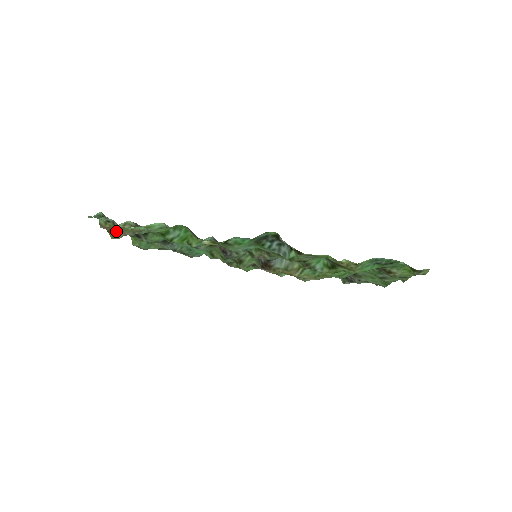
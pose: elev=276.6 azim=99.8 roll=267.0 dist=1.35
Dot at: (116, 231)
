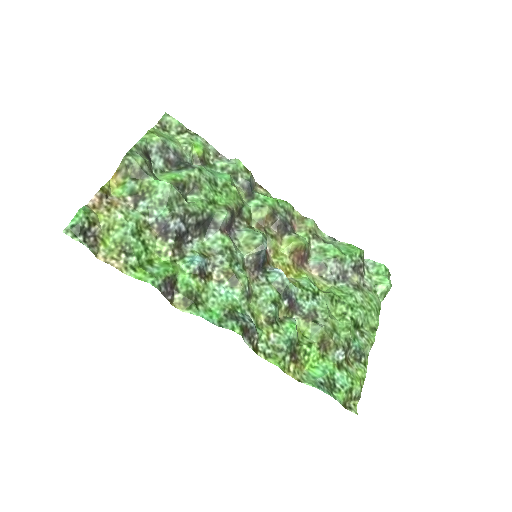
Dot at: (108, 200)
